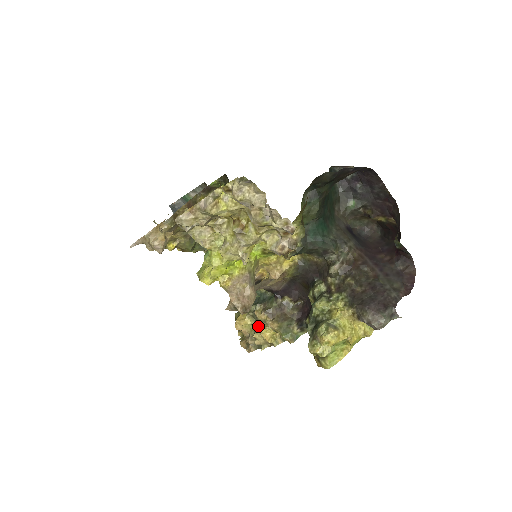
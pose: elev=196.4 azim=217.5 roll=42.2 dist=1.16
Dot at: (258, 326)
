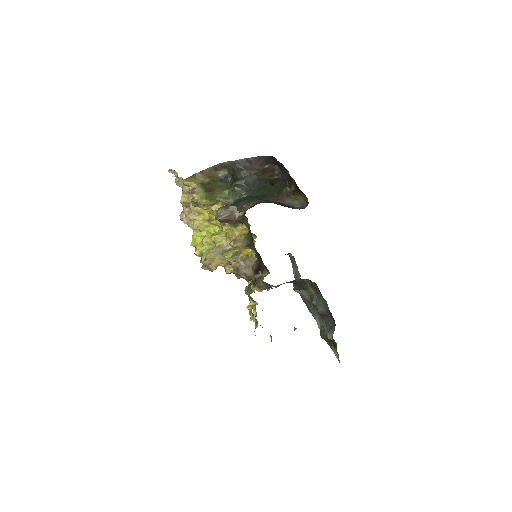
Dot at: occluded
